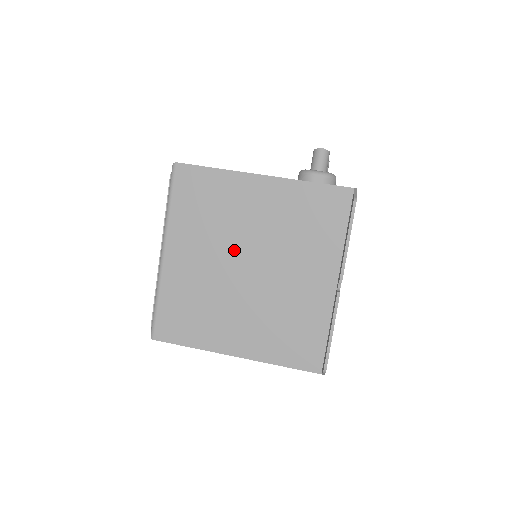
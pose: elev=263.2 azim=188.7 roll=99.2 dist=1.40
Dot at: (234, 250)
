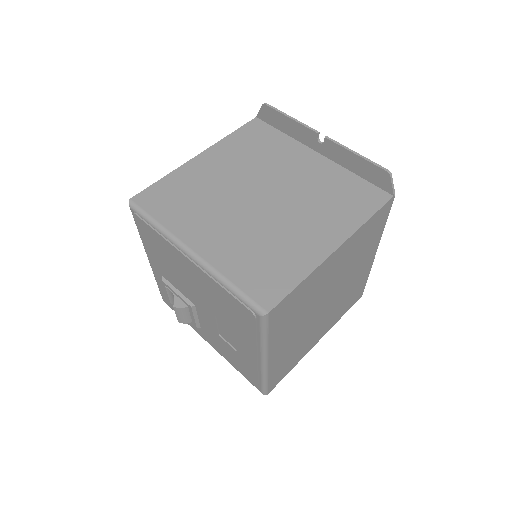
Dot at: (238, 199)
